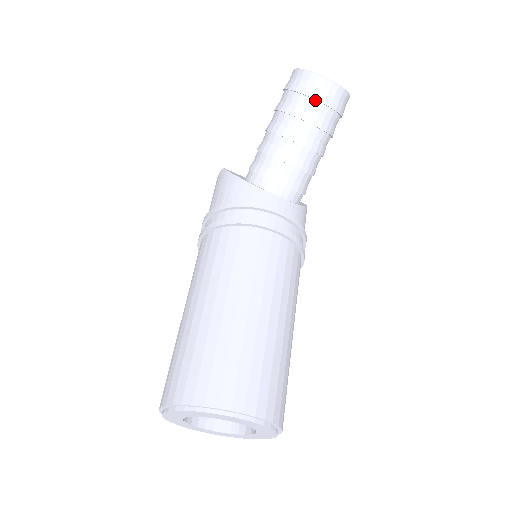
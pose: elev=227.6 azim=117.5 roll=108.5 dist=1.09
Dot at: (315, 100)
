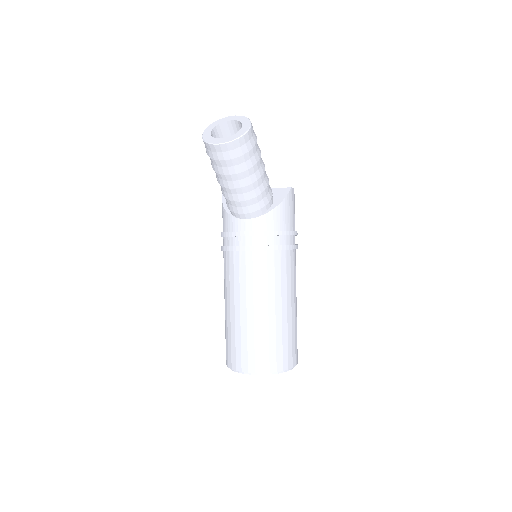
Dot at: (219, 160)
